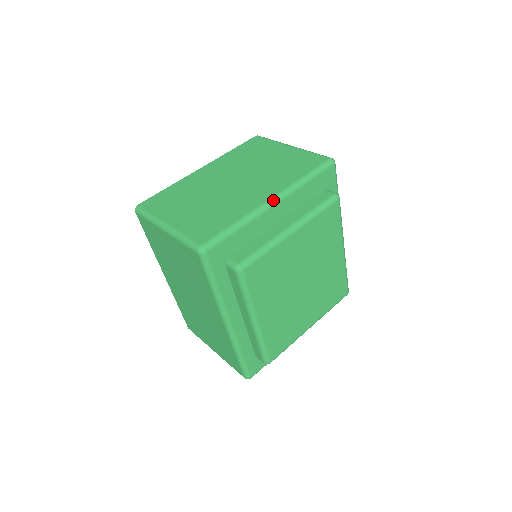
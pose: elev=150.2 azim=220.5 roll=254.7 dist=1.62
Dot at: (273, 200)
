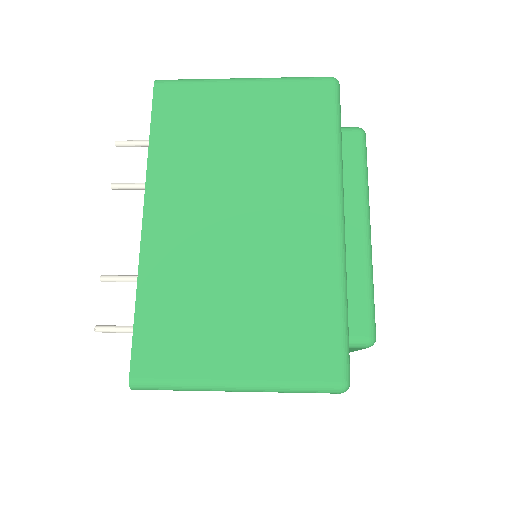
Dot at: occluded
